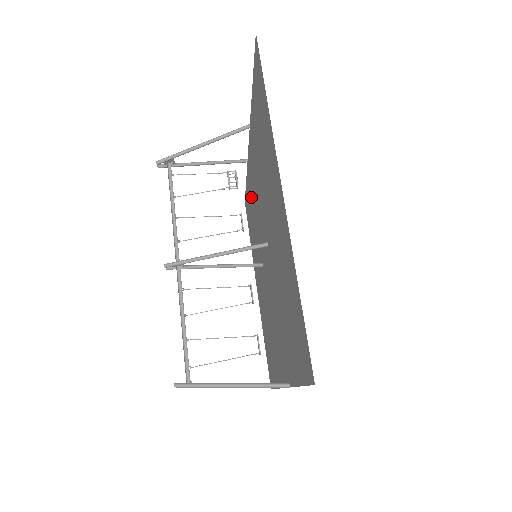
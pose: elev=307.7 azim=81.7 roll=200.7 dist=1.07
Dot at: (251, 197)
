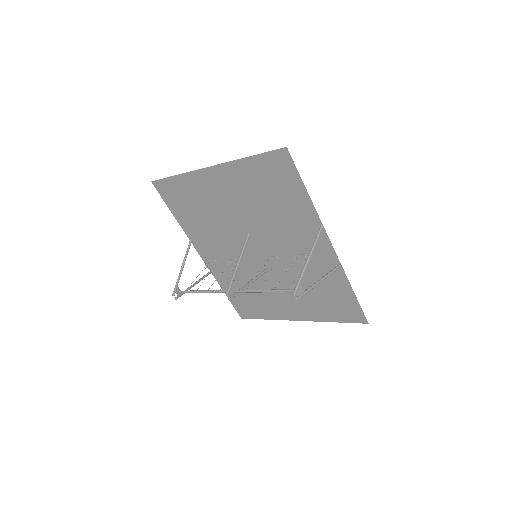
Dot at: occluded
